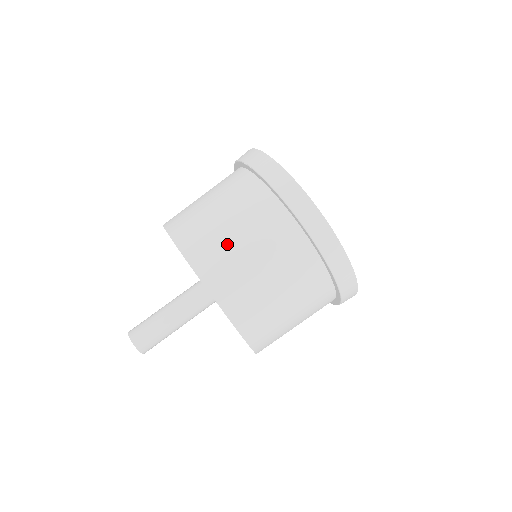
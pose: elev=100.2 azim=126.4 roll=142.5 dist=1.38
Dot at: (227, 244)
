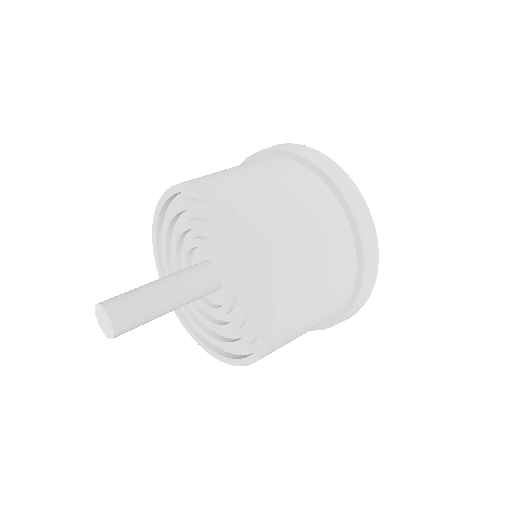
Dot at: occluded
